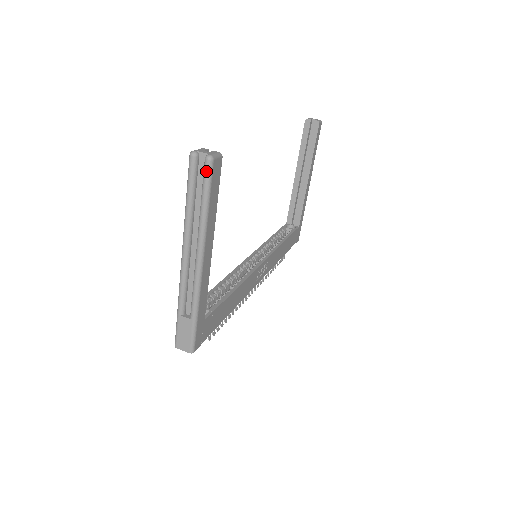
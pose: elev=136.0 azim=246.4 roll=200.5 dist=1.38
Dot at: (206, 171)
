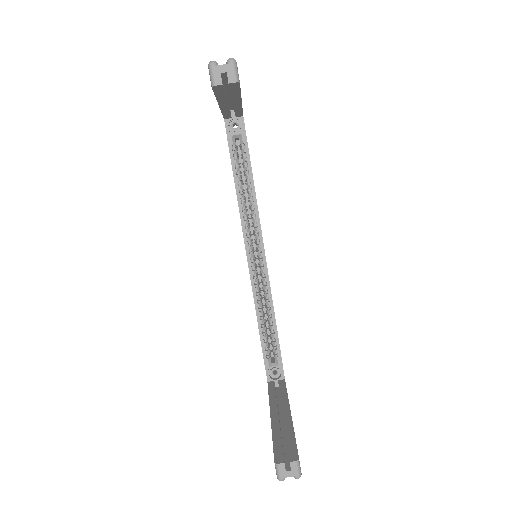
Dot at: occluded
